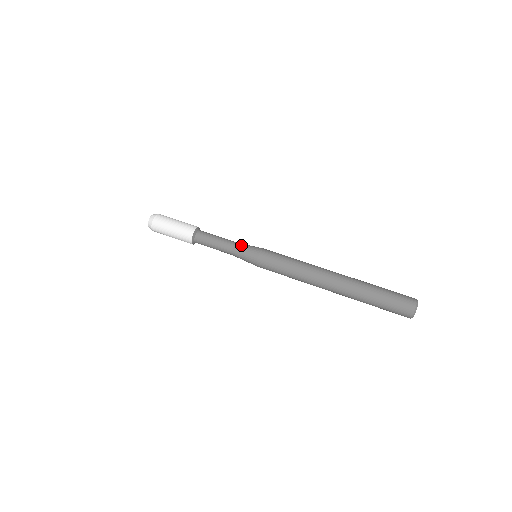
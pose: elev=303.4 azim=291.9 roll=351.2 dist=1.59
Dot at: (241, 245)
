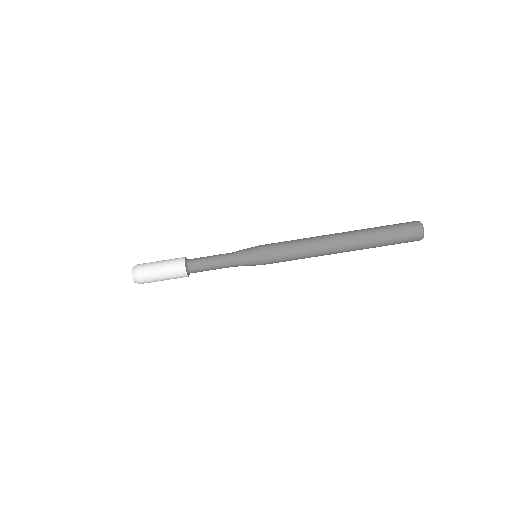
Dot at: (238, 258)
